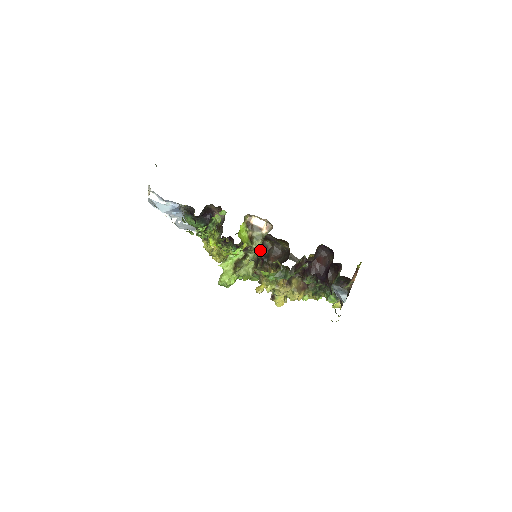
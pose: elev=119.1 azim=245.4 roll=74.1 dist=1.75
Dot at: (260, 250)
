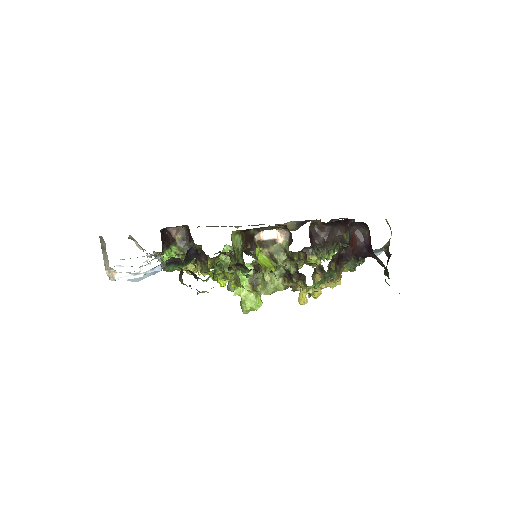
Dot at: (287, 263)
